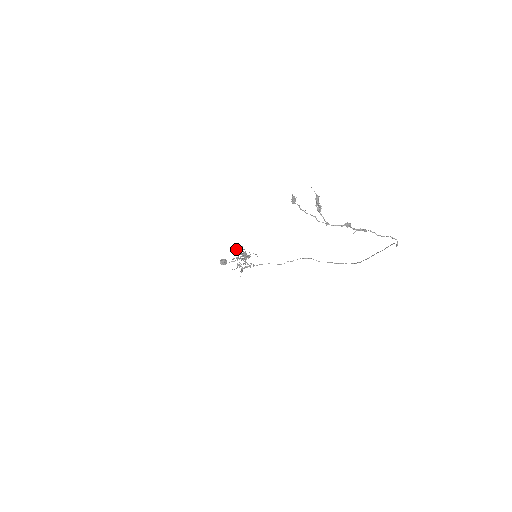
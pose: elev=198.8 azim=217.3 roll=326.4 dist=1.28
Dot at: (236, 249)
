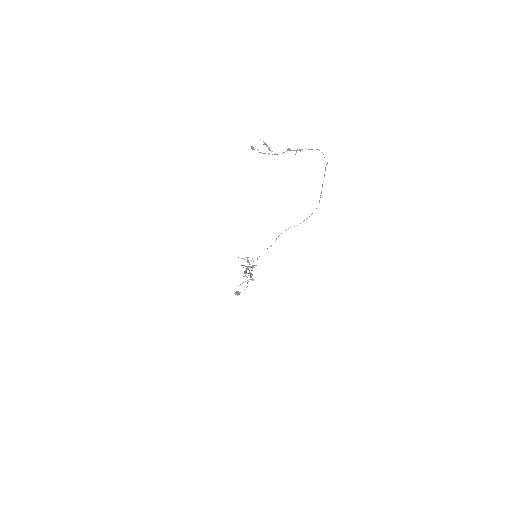
Dot at: occluded
